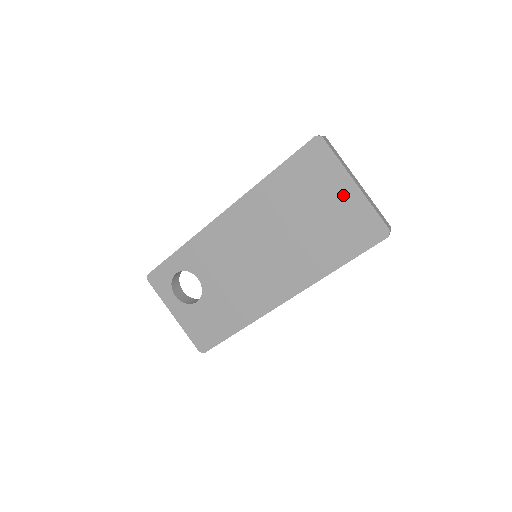
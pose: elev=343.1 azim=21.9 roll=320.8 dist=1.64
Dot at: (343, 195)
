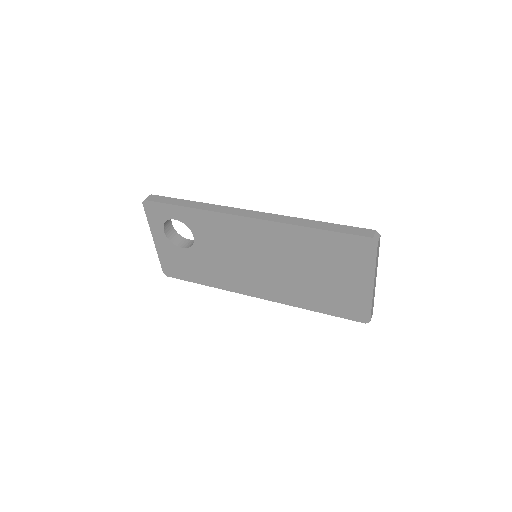
Dot at: (358, 283)
